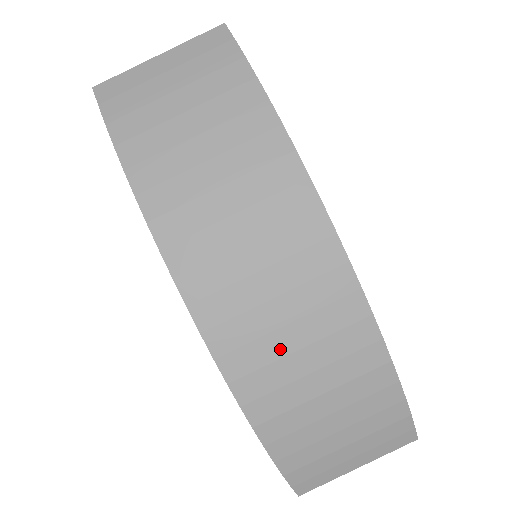
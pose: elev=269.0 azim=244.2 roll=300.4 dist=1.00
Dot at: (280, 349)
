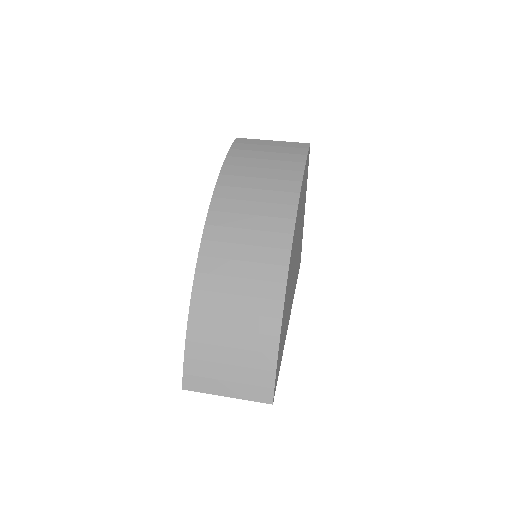
Dot at: (231, 271)
